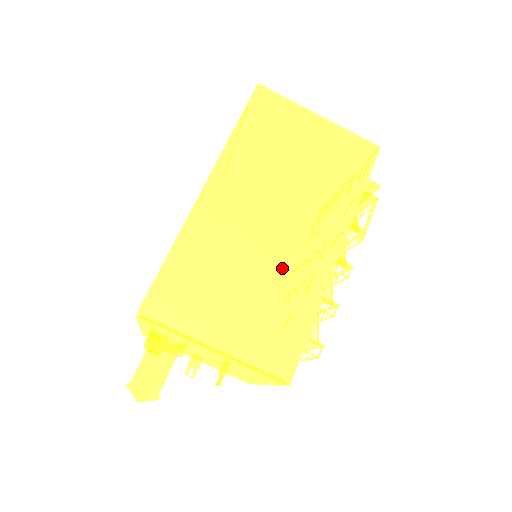
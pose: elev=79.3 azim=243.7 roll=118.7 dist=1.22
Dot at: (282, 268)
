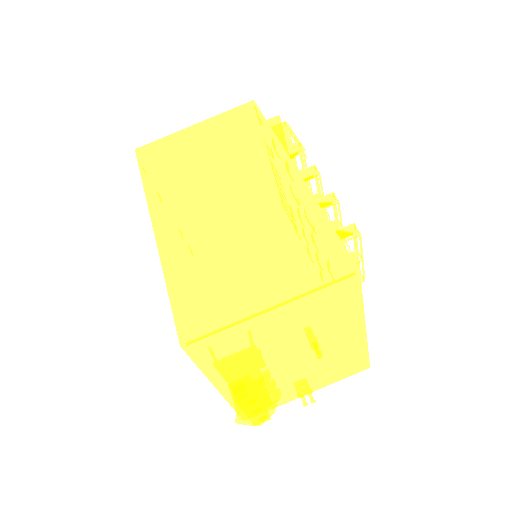
Dot at: (263, 213)
